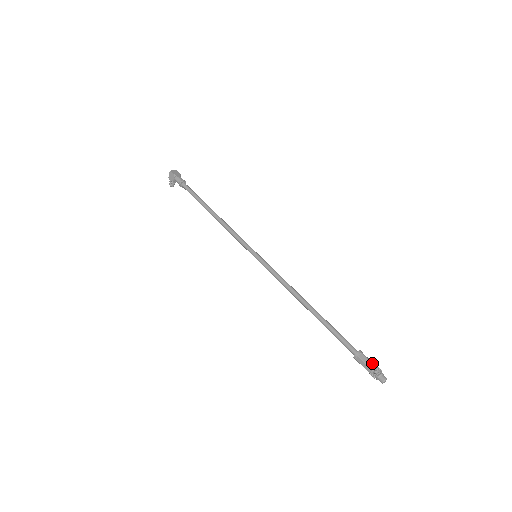
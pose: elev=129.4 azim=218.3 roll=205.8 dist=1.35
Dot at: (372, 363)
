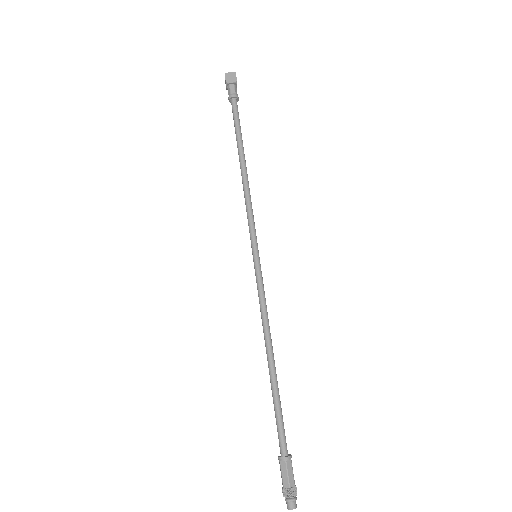
Dot at: (288, 481)
